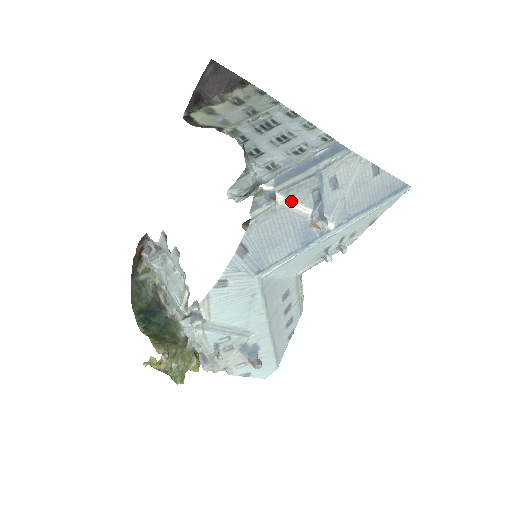
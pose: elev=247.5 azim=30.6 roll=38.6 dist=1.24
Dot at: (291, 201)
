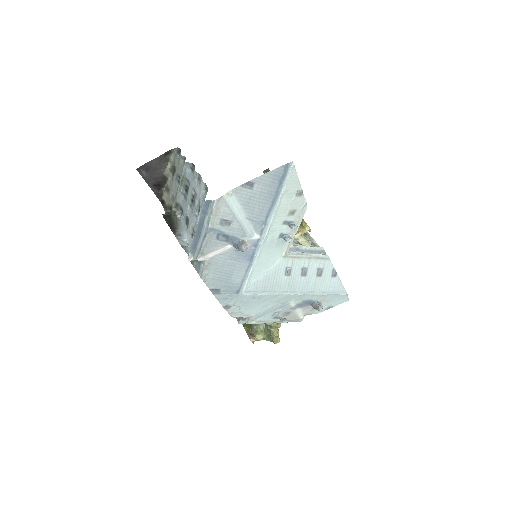
Dot at: (211, 254)
